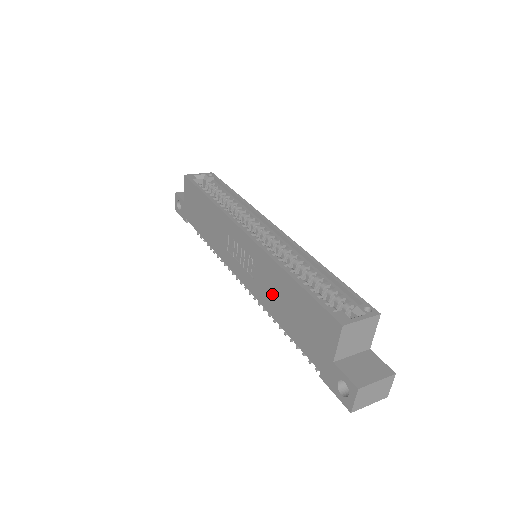
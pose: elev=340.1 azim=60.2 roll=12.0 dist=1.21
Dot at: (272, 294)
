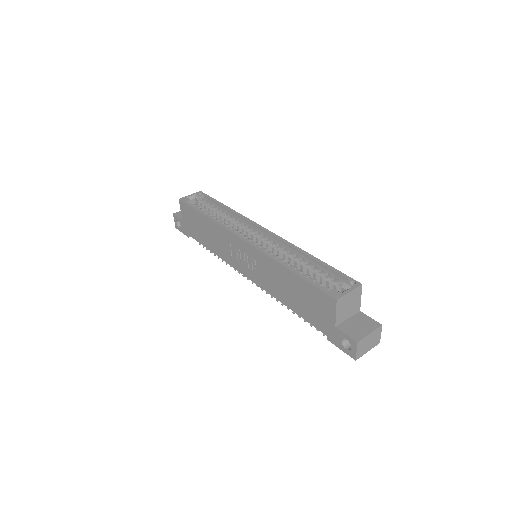
Dot at: (277, 285)
